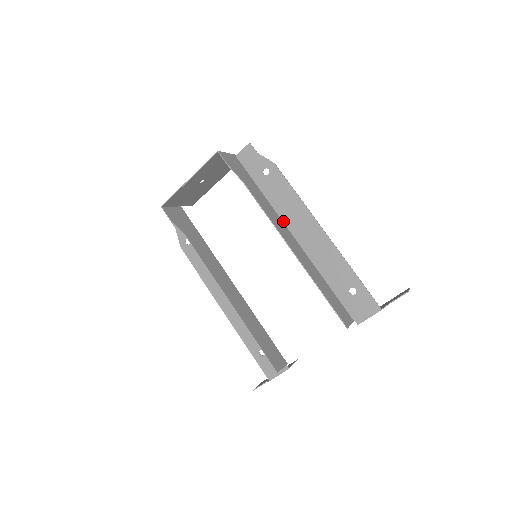
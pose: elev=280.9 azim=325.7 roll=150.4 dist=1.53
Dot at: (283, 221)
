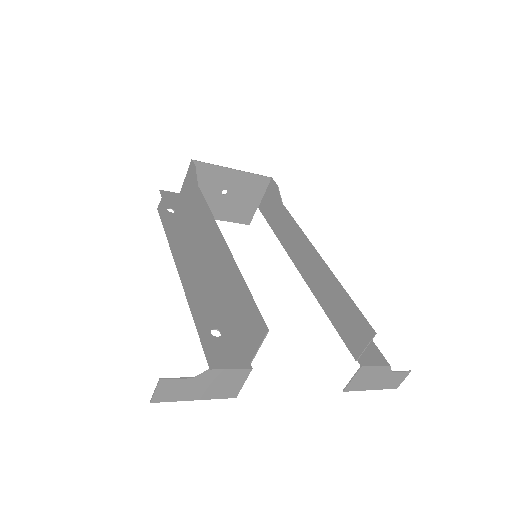
Dot at: (292, 257)
